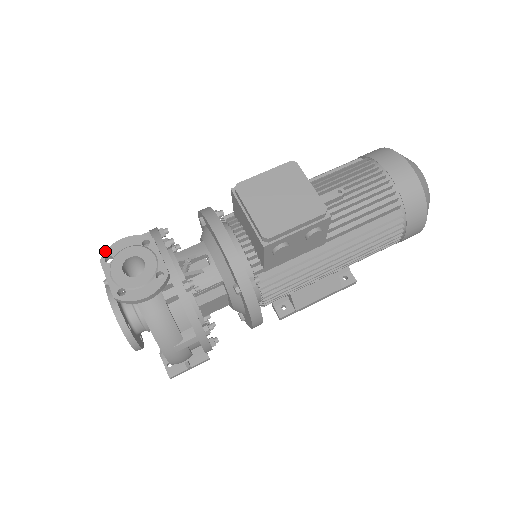
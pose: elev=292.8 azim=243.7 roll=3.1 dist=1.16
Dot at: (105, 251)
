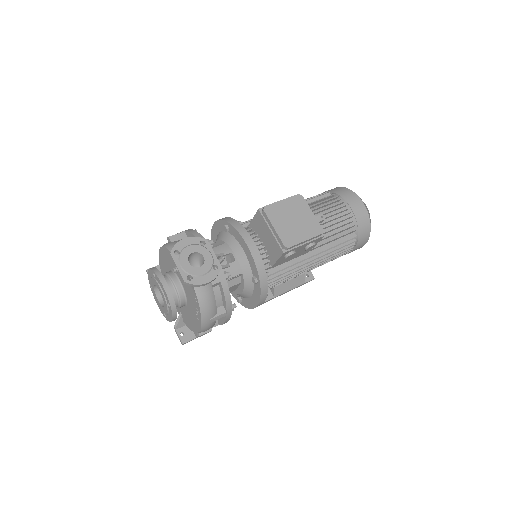
Dot at: (173, 247)
